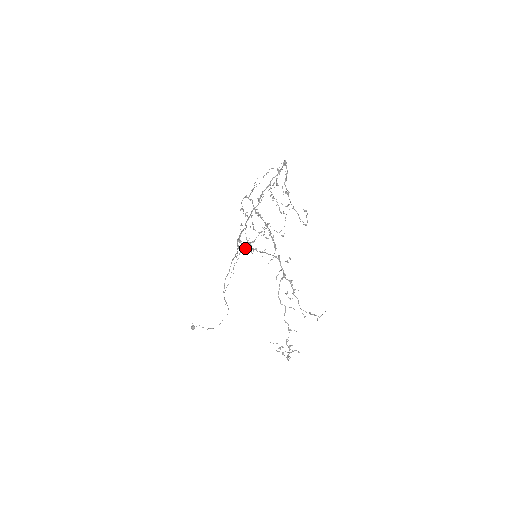
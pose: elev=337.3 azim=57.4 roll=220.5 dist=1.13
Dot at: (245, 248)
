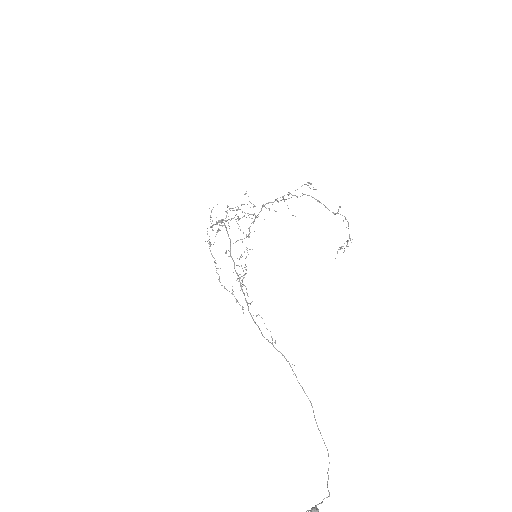
Dot at: (245, 273)
